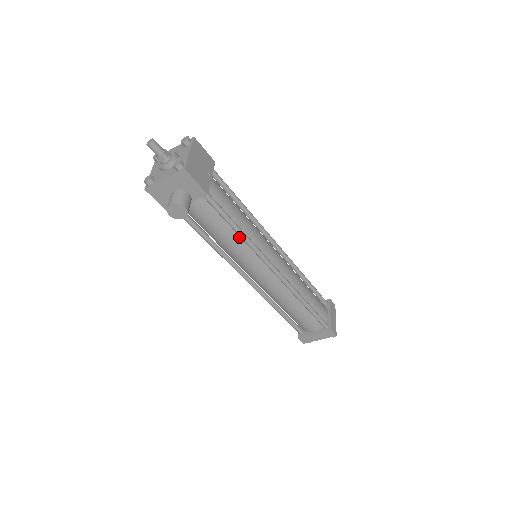
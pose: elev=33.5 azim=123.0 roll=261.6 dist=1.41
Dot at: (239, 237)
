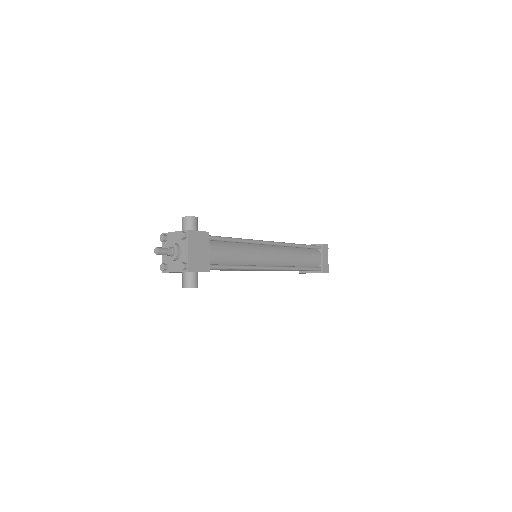
Dot at: occluded
